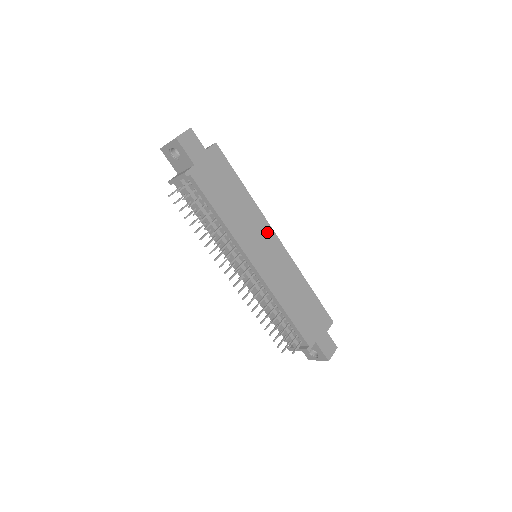
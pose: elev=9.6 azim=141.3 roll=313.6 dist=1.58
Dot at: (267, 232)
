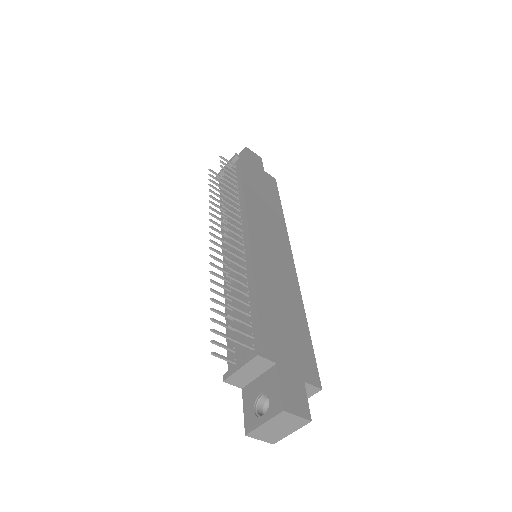
Dot at: (283, 241)
